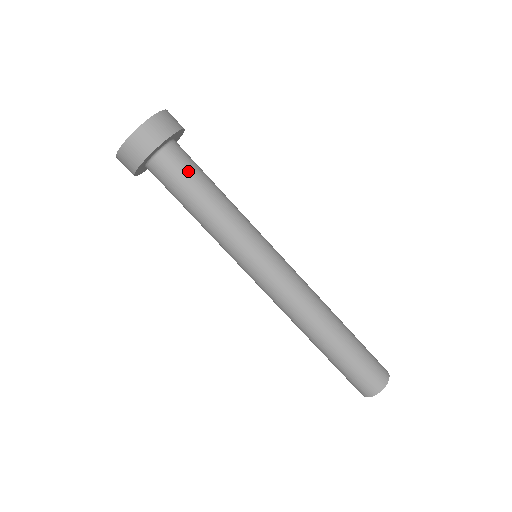
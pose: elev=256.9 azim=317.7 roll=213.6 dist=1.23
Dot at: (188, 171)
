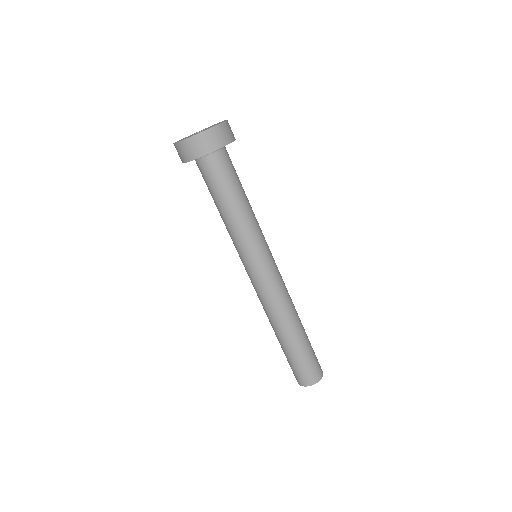
Dot at: (235, 171)
